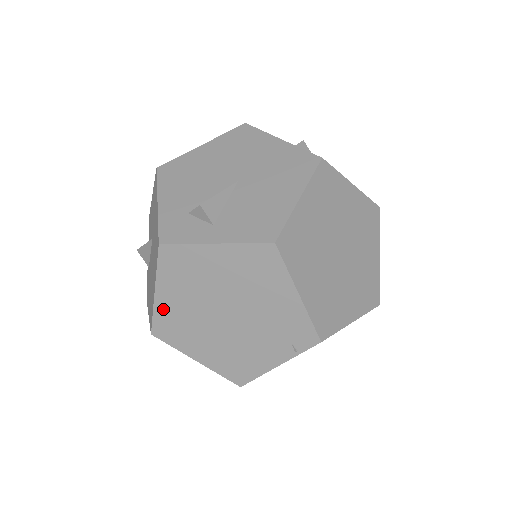
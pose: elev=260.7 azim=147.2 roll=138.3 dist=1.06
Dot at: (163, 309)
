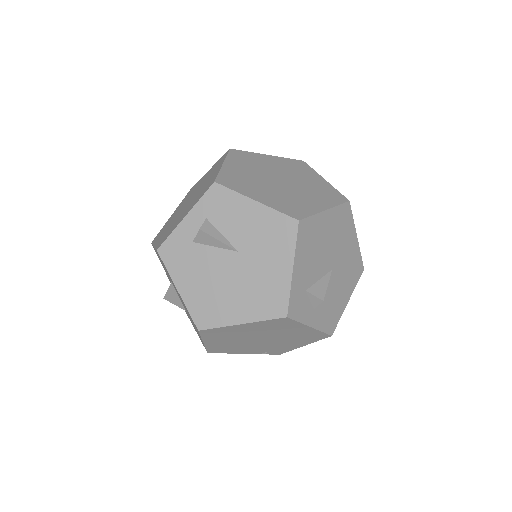
Dot at: (231, 329)
